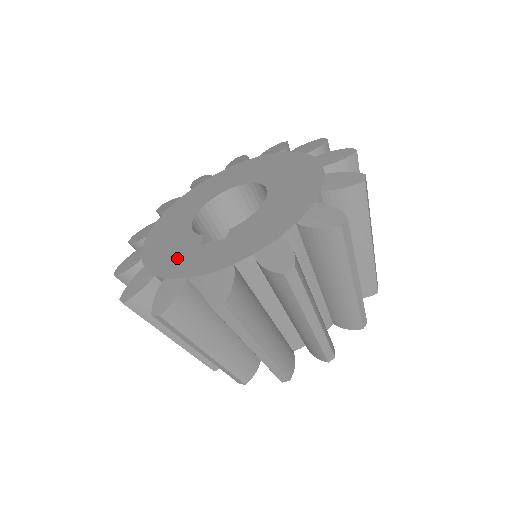
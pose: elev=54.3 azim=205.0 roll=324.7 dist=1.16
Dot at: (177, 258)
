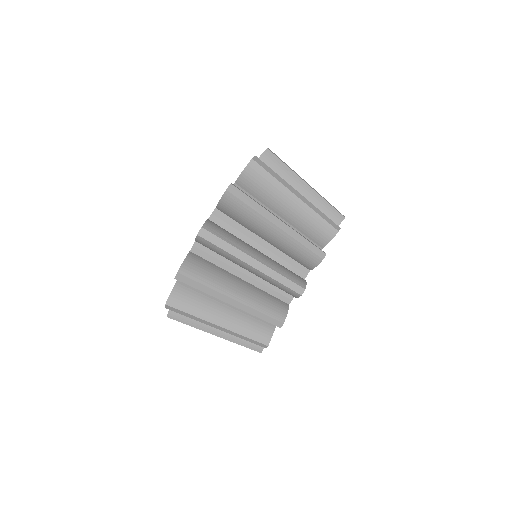
Dot at: occluded
